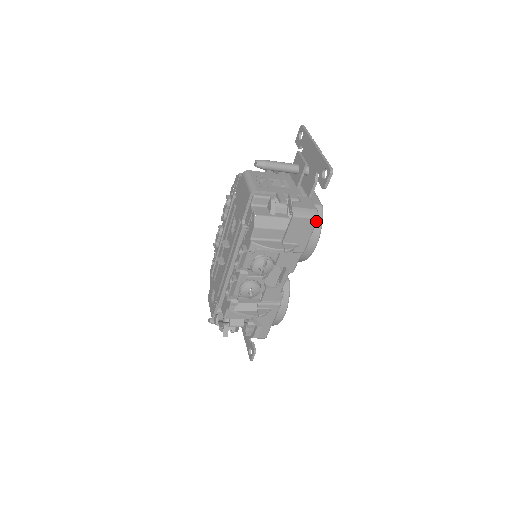
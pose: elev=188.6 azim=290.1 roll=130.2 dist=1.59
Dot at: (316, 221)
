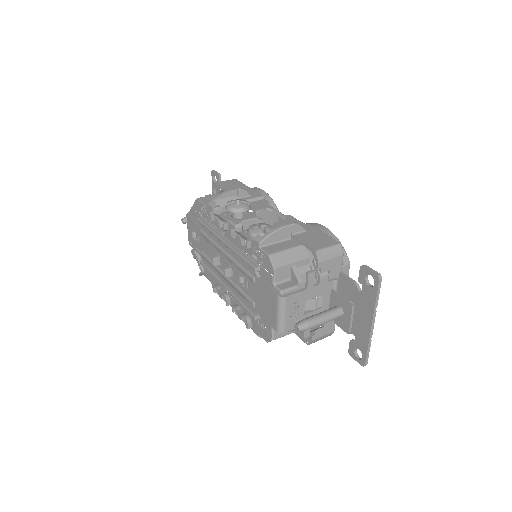
Dot at: occluded
